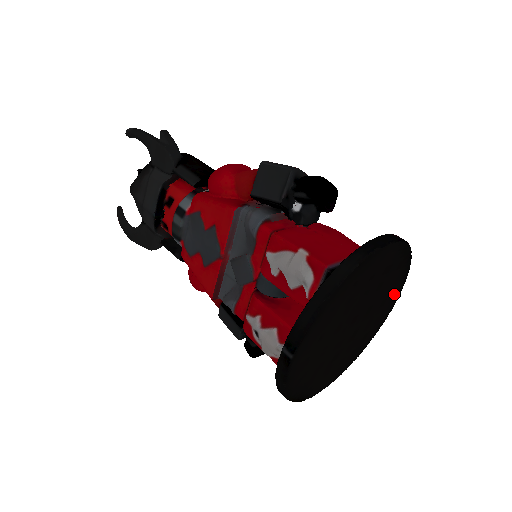
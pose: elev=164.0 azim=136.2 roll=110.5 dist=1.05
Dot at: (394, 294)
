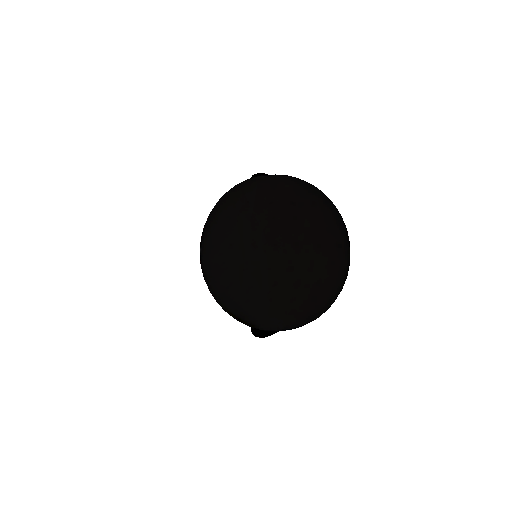
Dot at: (336, 241)
